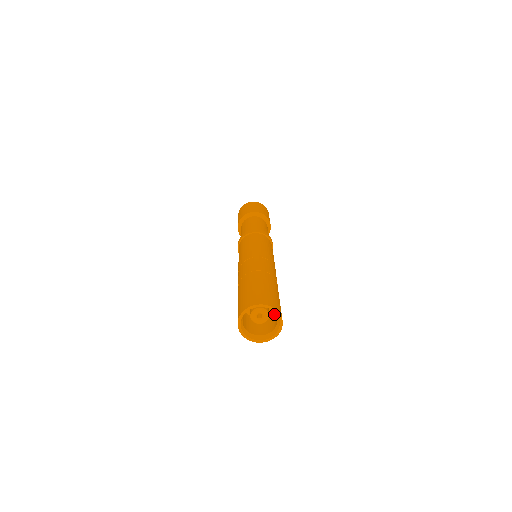
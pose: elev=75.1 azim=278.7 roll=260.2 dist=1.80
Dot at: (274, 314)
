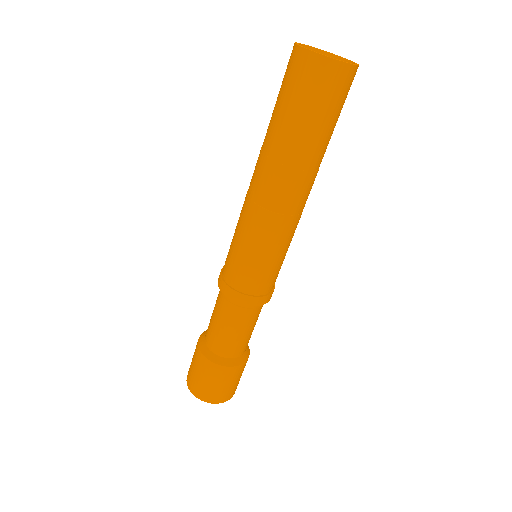
Dot at: occluded
